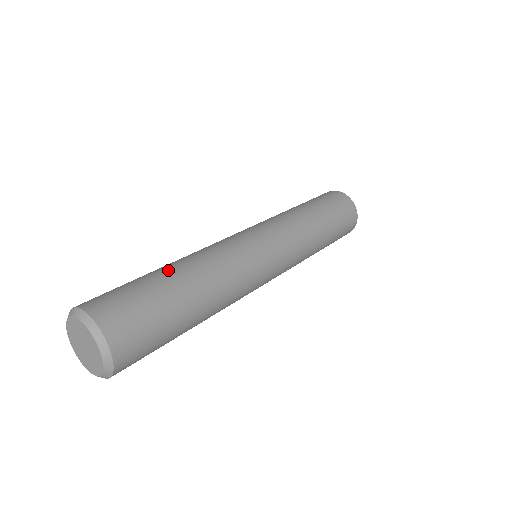
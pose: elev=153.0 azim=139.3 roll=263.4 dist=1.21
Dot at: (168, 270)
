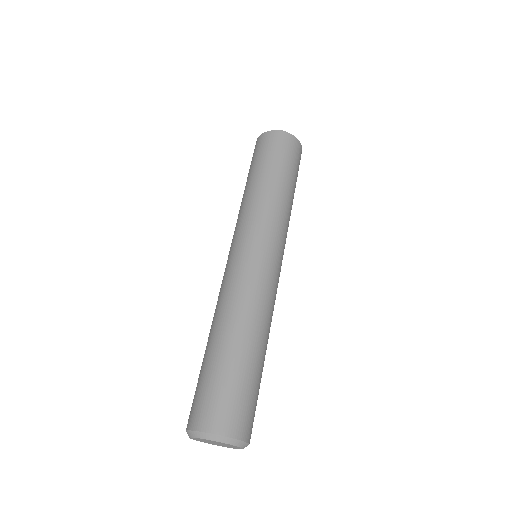
Dot at: (257, 353)
